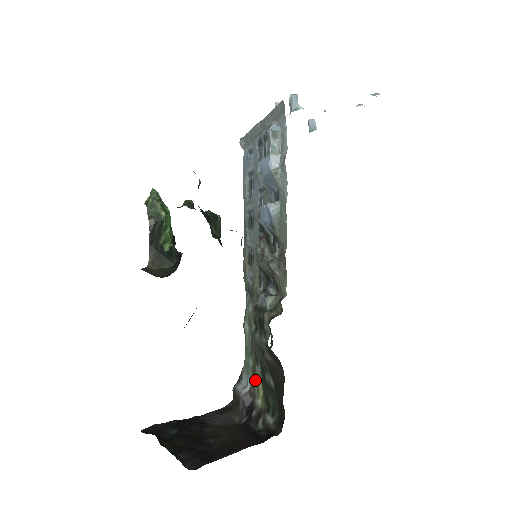
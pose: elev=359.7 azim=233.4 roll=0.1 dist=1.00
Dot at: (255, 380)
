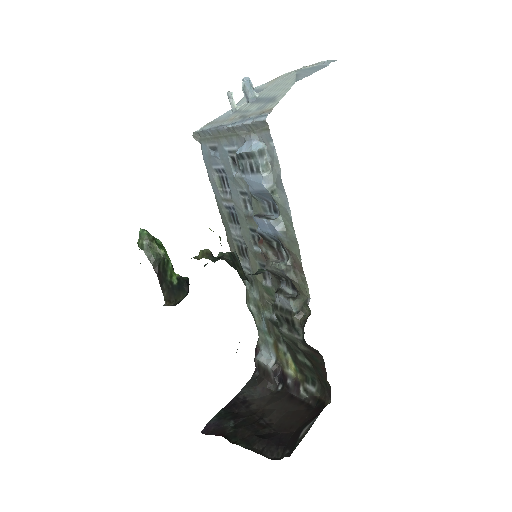
Dot at: (281, 356)
